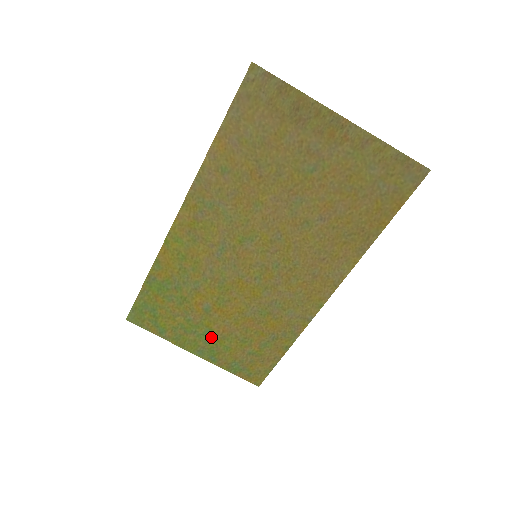
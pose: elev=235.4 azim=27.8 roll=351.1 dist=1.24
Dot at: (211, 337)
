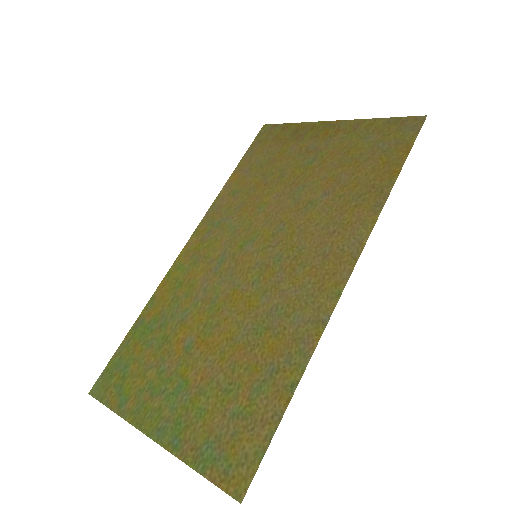
Dot at: (183, 395)
